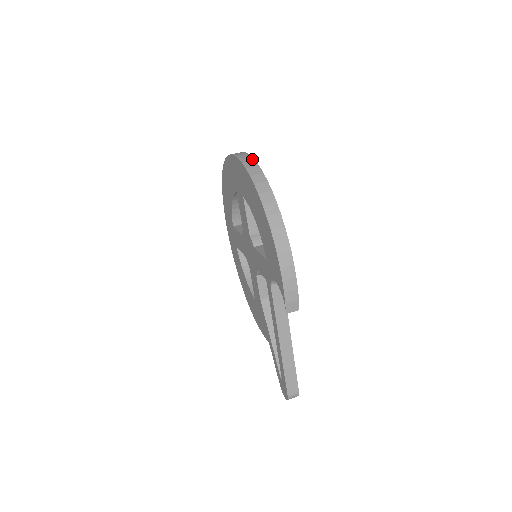
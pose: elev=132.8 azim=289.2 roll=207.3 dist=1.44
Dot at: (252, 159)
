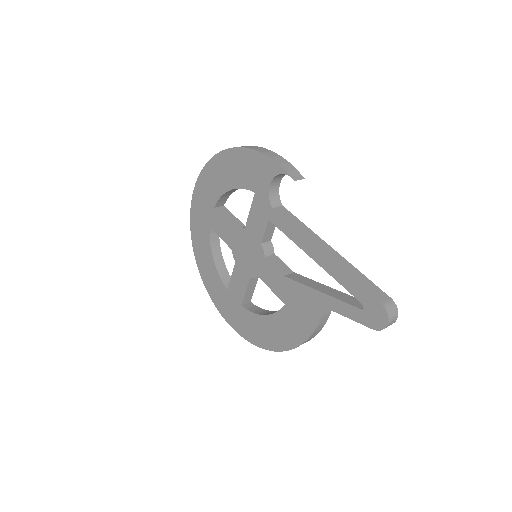
Dot at: occluded
